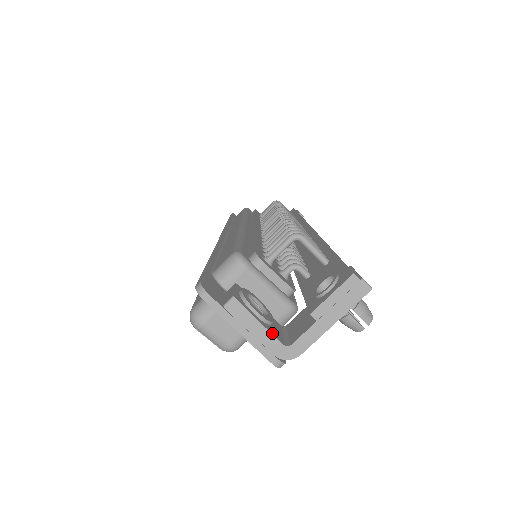
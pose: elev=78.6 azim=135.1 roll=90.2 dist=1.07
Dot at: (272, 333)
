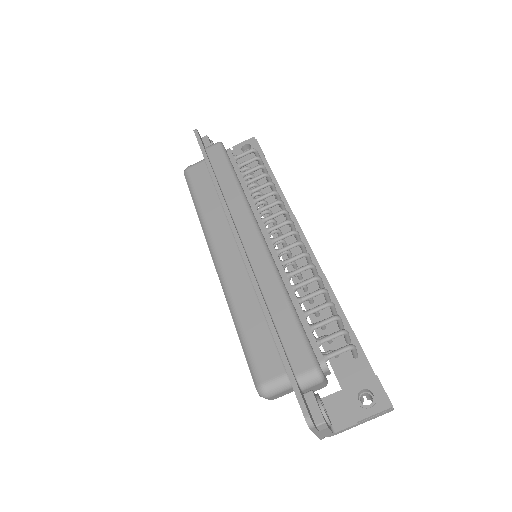
Dot at: (331, 430)
